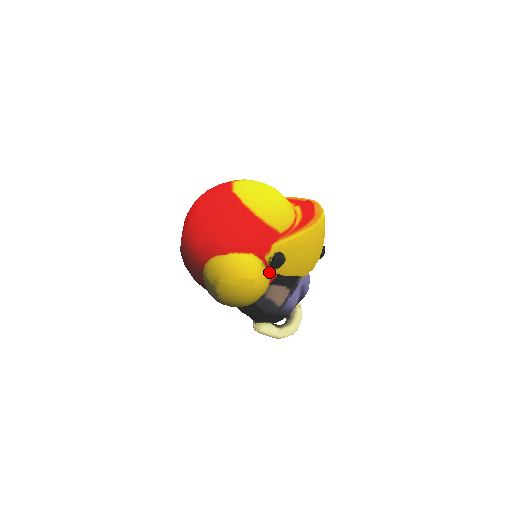
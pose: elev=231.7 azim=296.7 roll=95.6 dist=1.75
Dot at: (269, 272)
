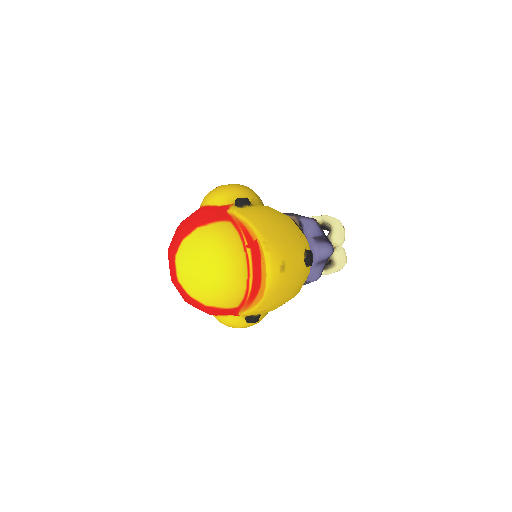
Dot at: occluded
